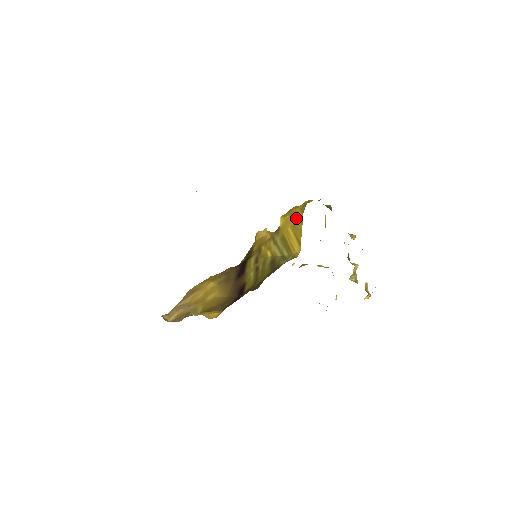
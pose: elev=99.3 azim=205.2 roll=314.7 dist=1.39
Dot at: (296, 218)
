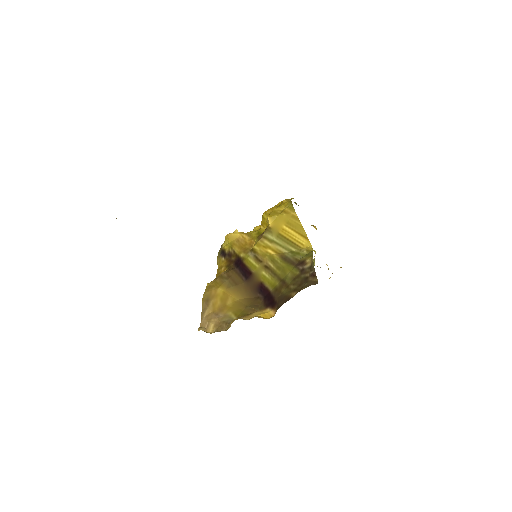
Dot at: (288, 216)
